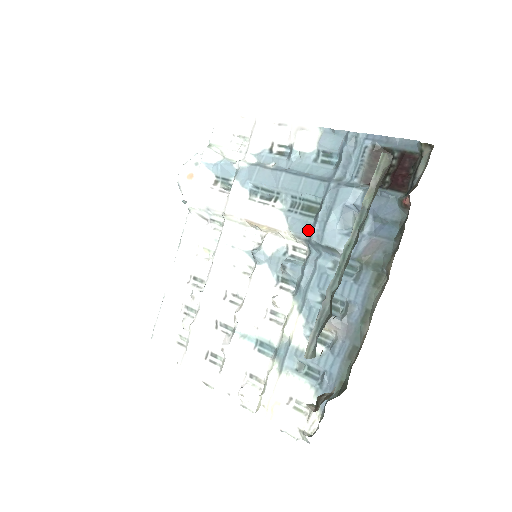
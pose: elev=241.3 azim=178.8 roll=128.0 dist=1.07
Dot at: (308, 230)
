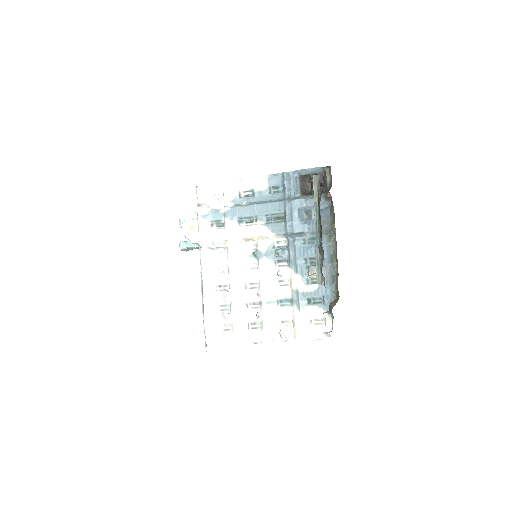
Dot at: (283, 229)
